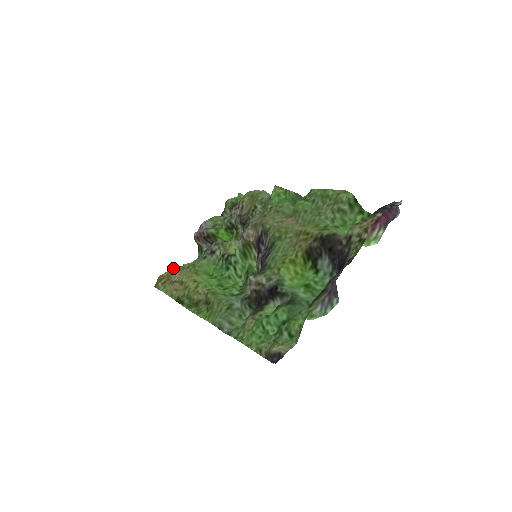
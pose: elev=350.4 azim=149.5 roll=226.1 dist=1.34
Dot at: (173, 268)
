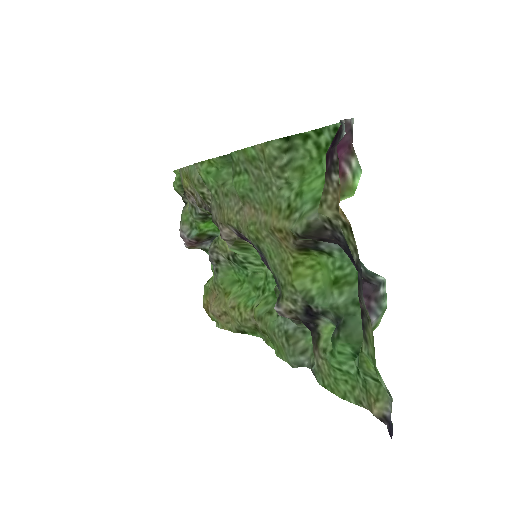
Dot at: (204, 290)
